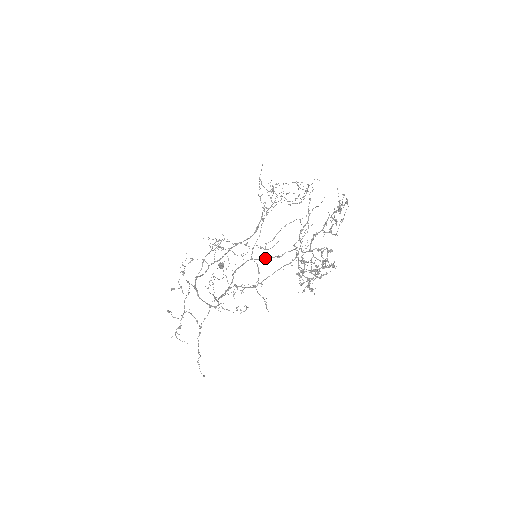
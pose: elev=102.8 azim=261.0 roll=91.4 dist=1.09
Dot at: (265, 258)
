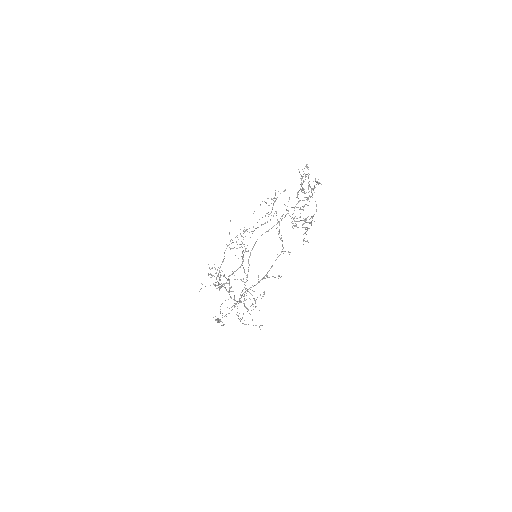
Dot at: occluded
